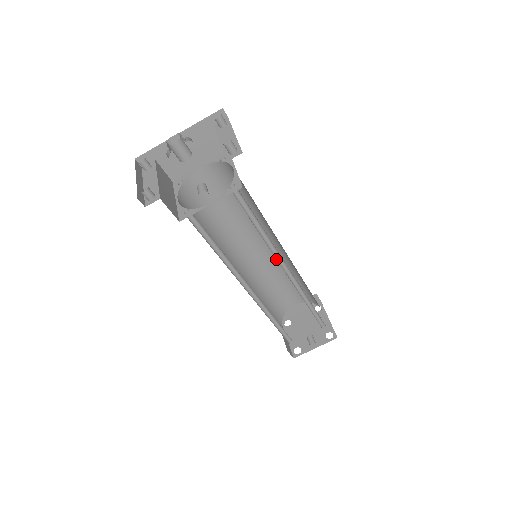
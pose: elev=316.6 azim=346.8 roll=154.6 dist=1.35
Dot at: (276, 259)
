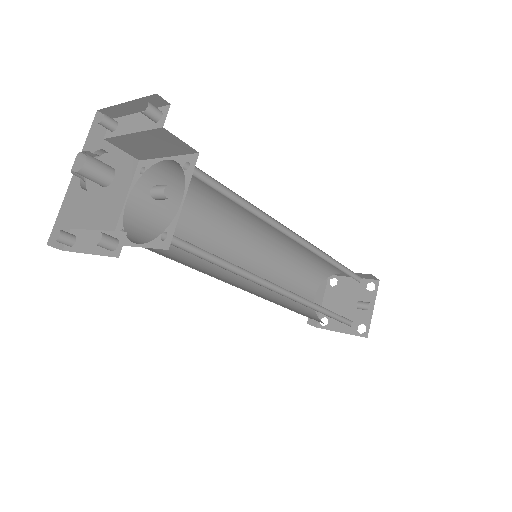
Dot at: (267, 258)
